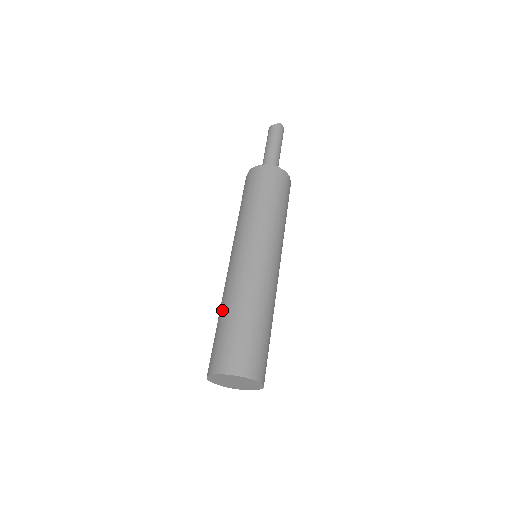
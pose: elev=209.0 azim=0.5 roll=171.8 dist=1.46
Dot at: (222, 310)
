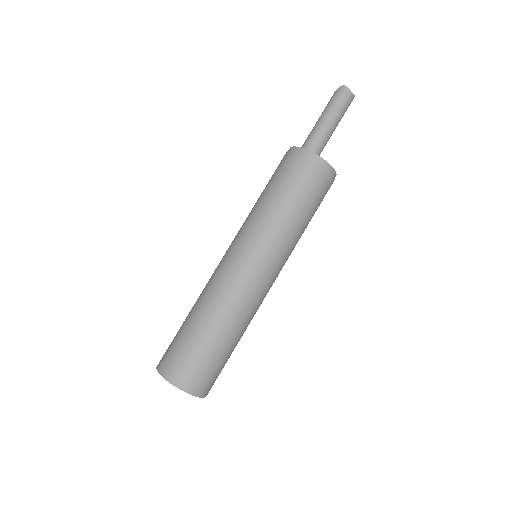
Dot at: occluded
